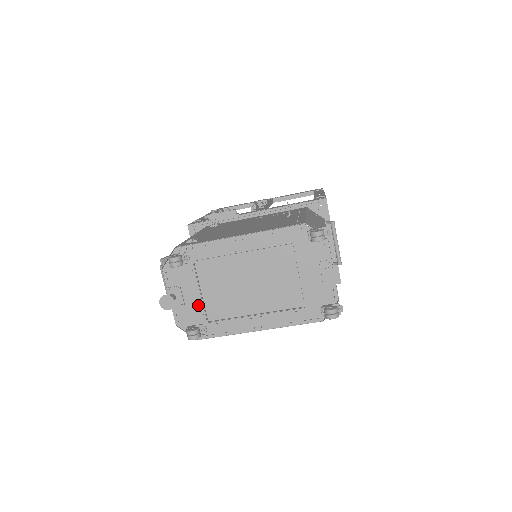
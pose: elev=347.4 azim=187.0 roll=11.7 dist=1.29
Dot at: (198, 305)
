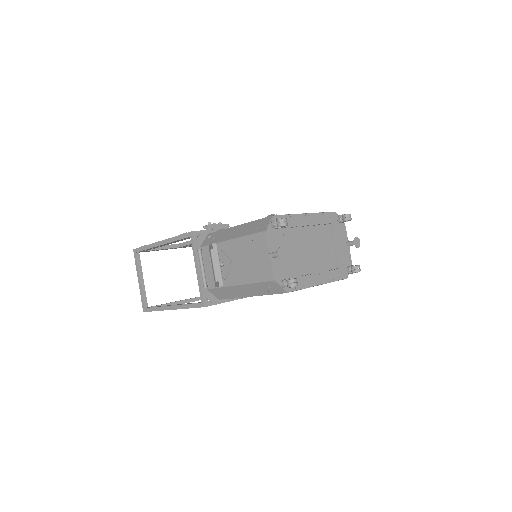
Dot at: (287, 263)
